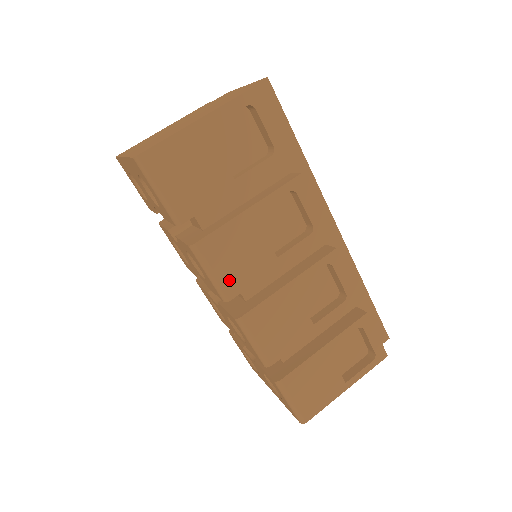
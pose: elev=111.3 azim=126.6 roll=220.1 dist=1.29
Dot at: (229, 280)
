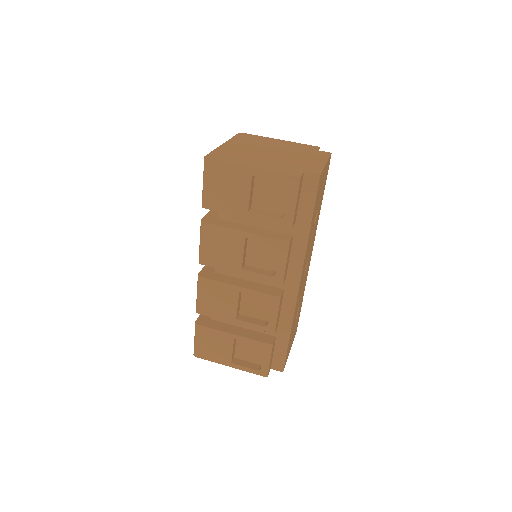
Dot at: (207, 255)
